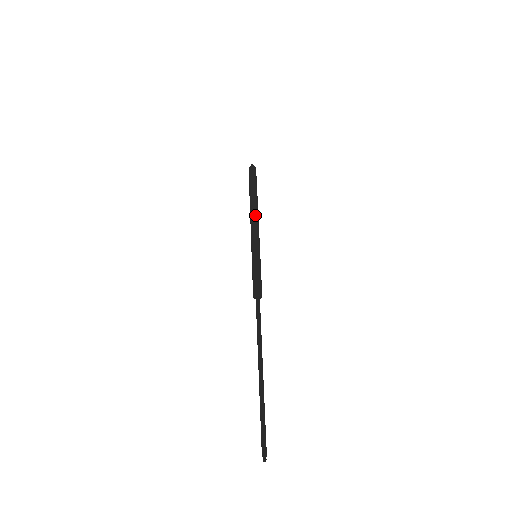
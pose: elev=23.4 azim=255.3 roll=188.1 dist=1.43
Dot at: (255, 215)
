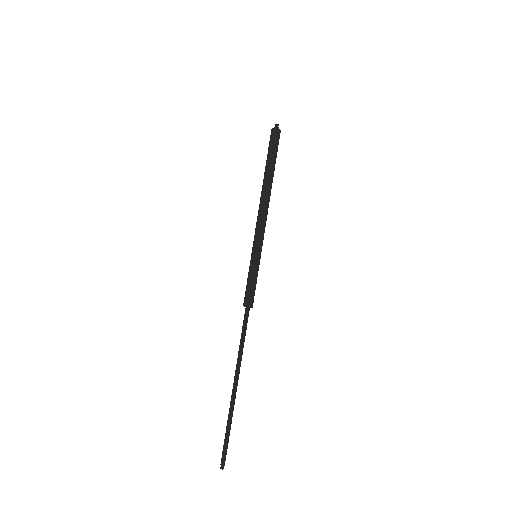
Dot at: (265, 203)
